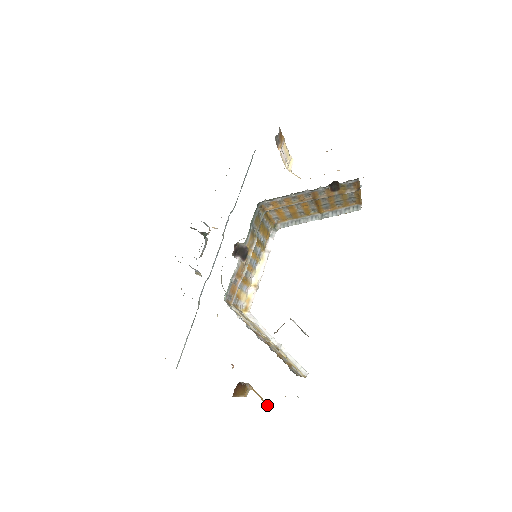
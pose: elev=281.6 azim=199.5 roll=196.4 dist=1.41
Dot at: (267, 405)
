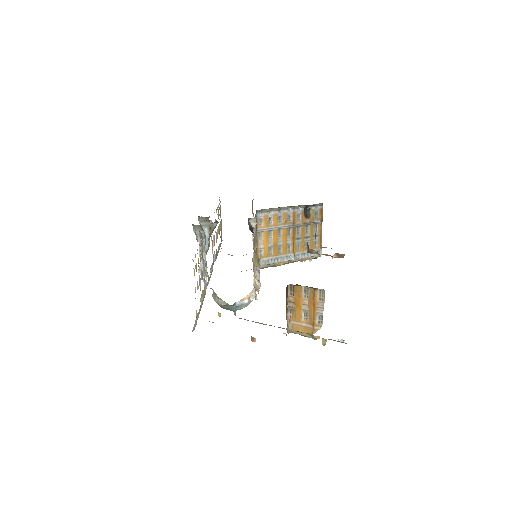
Dot at: (315, 331)
